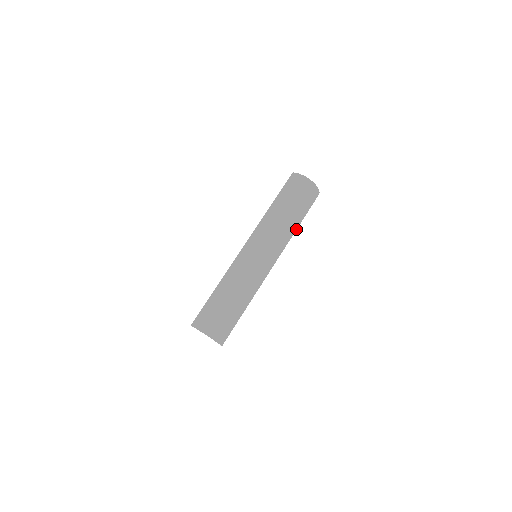
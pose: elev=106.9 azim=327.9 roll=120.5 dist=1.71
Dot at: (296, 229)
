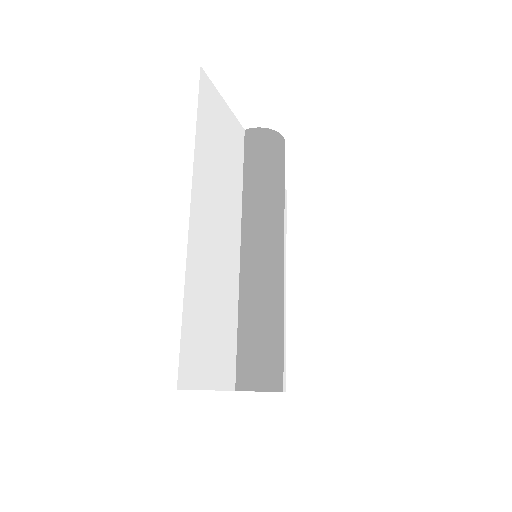
Dot at: occluded
